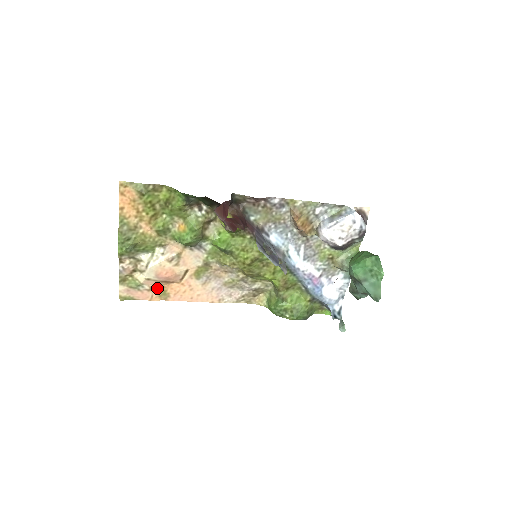
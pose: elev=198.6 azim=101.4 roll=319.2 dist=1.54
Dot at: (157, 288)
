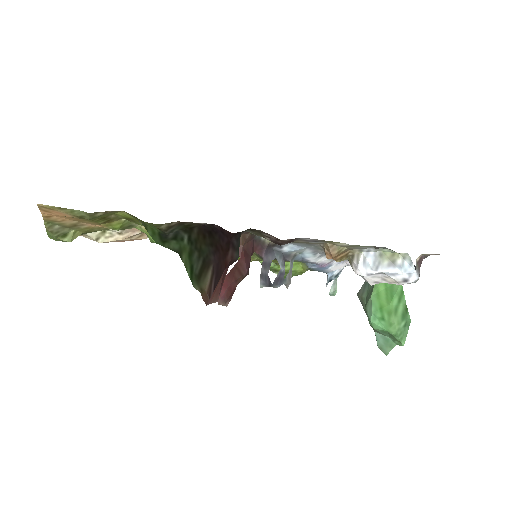
Dot at: occluded
